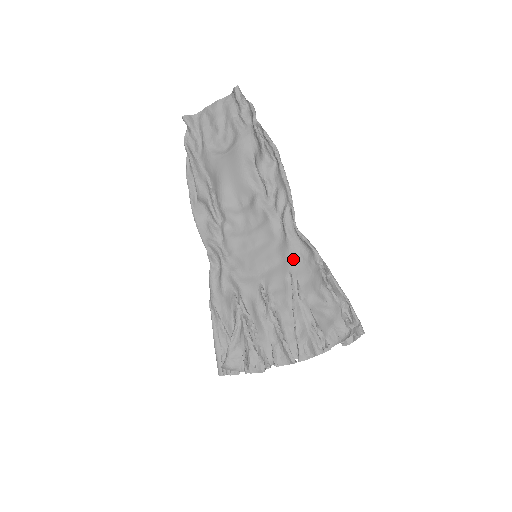
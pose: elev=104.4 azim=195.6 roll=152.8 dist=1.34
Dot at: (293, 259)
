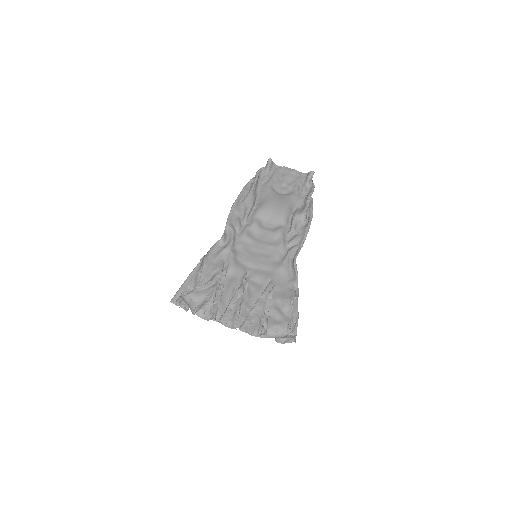
Dot at: (279, 274)
